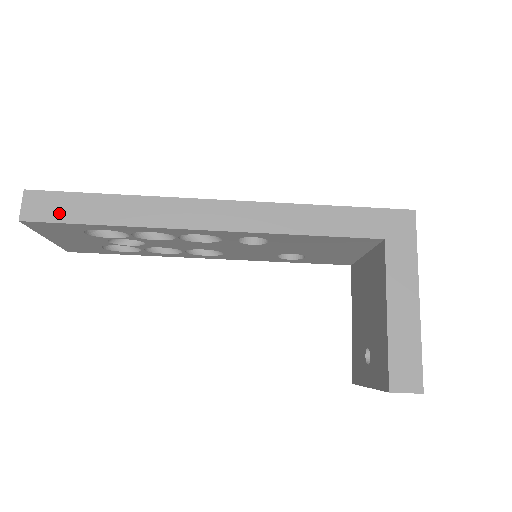
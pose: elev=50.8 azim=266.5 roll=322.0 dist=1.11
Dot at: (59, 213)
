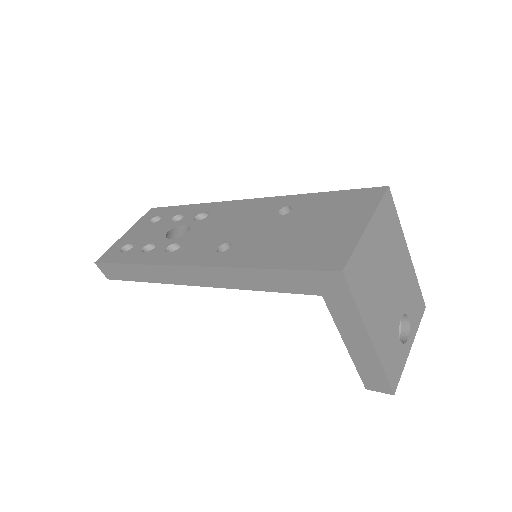
Dot at: (118, 275)
